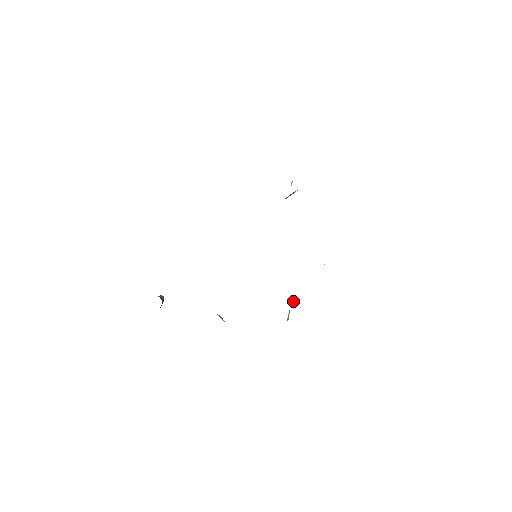
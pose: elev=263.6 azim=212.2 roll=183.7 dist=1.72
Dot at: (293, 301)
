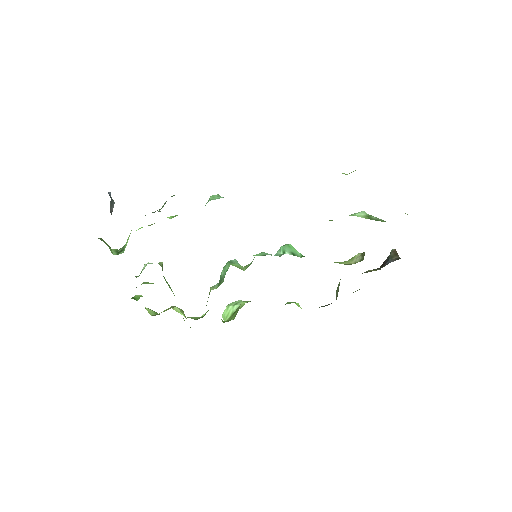
Dot at: occluded
